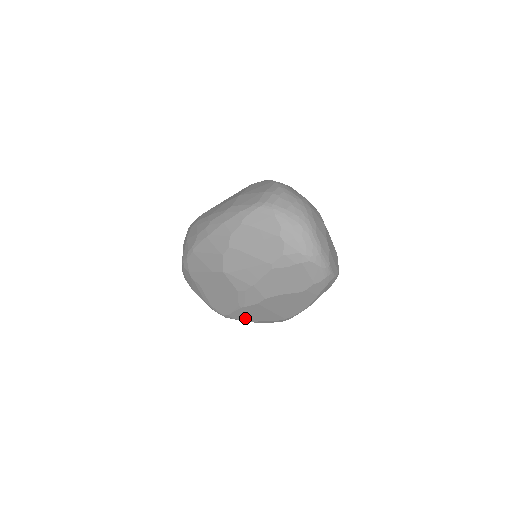
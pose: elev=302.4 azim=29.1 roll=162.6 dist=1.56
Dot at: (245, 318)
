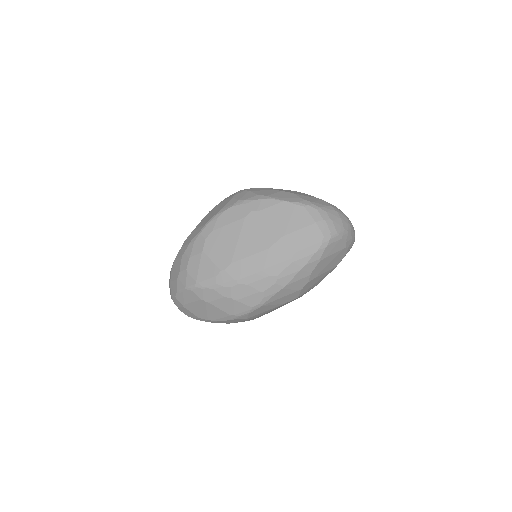
Dot at: occluded
